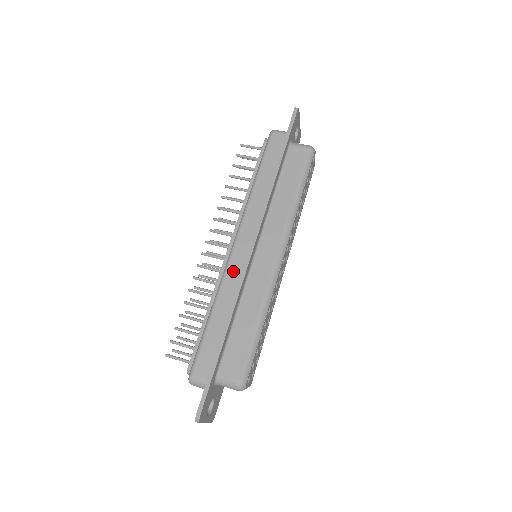
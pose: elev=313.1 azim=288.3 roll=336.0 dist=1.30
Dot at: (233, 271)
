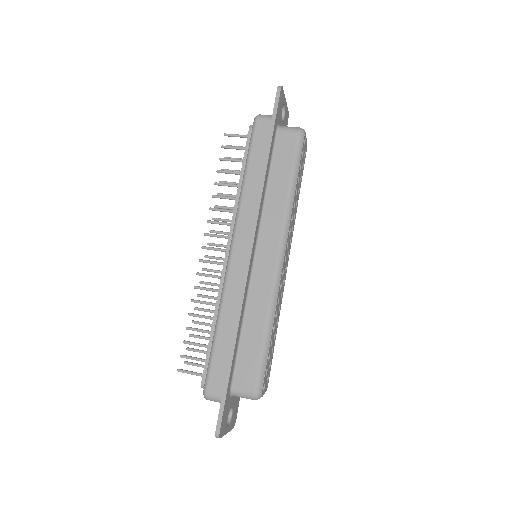
Dot at: (234, 279)
